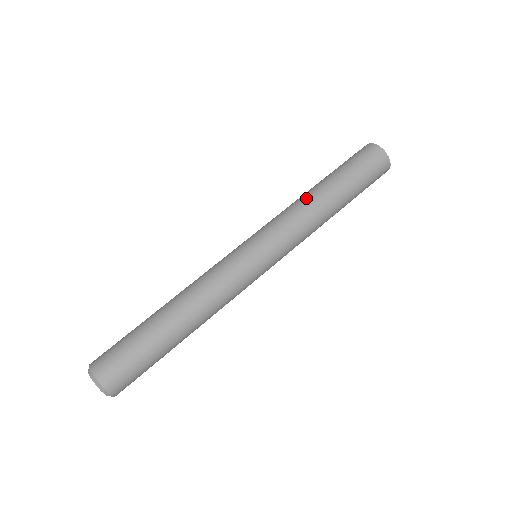
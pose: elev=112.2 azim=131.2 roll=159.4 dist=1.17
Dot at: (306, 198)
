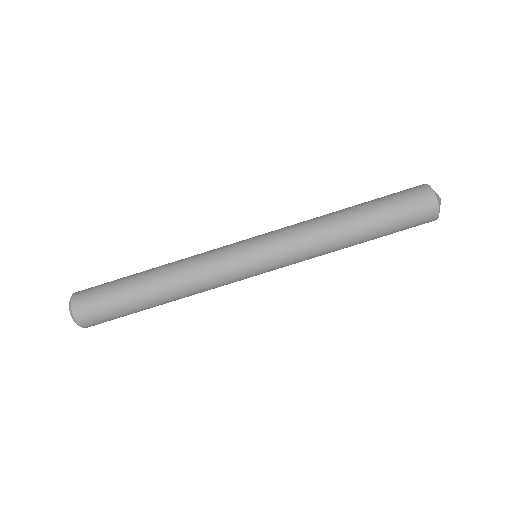
Dot at: (330, 226)
